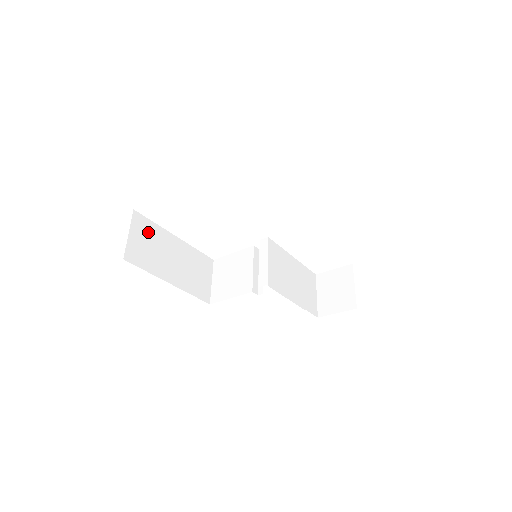
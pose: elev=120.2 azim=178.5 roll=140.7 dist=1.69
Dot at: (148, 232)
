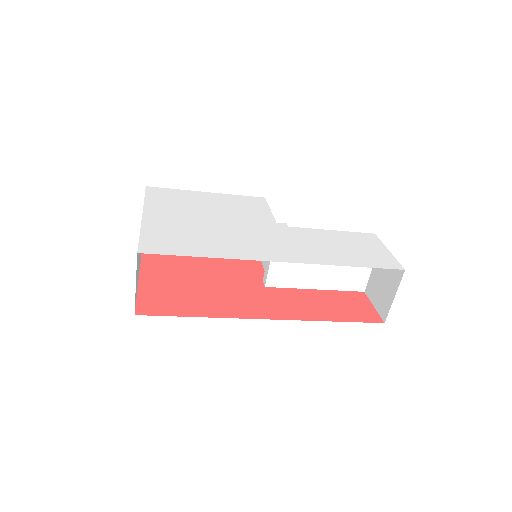
Dot at: occluded
